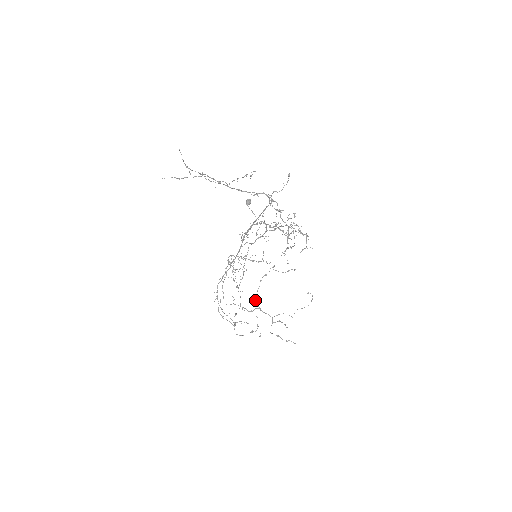
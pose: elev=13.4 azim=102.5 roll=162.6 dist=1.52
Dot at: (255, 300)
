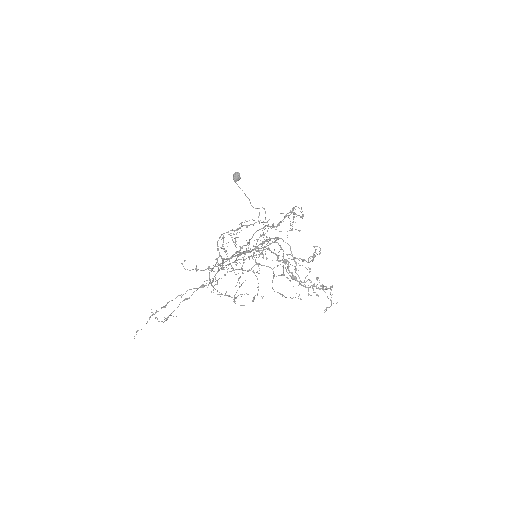
Dot at: (252, 258)
